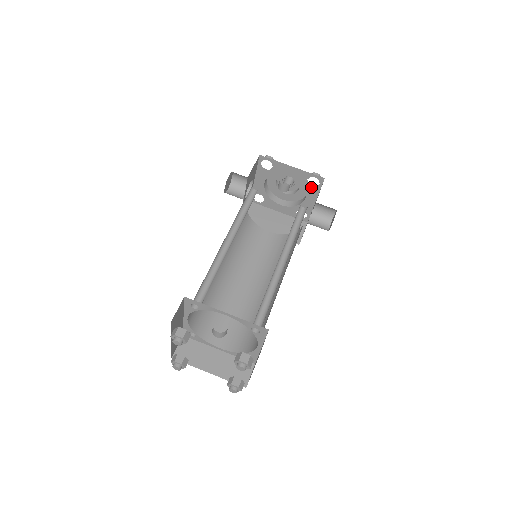
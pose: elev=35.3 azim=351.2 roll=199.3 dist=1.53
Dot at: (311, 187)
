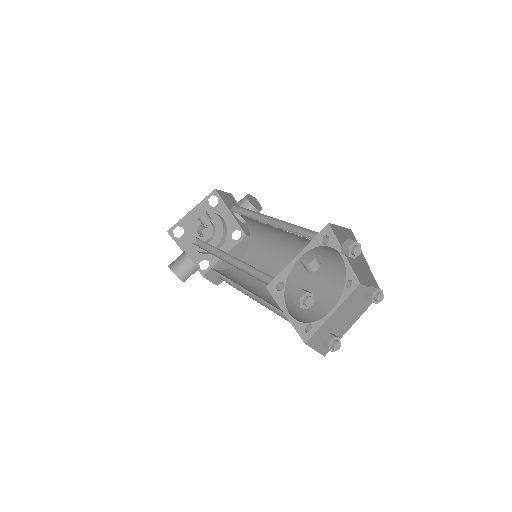
Dot at: (217, 207)
